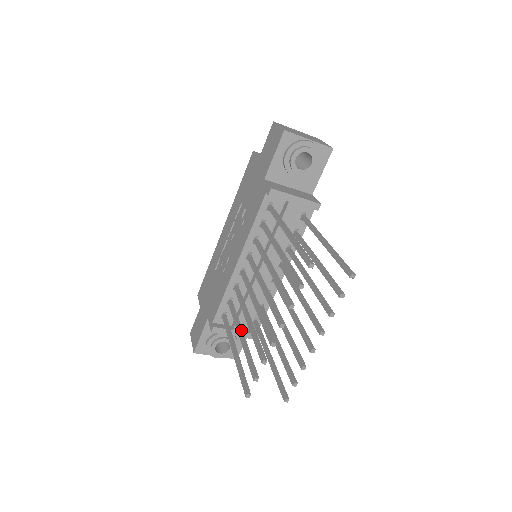
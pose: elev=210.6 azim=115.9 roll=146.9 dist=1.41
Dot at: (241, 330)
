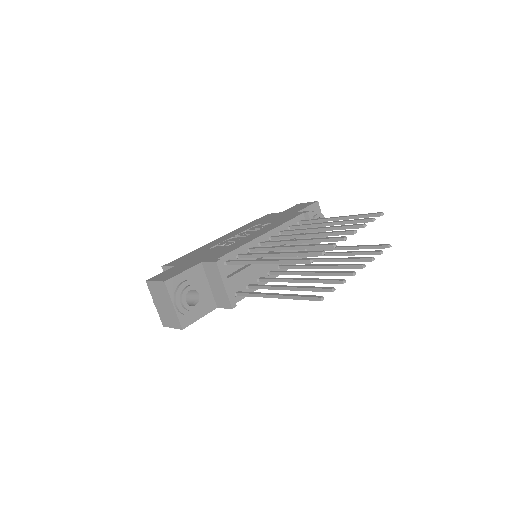
Dot at: (274, 254)
